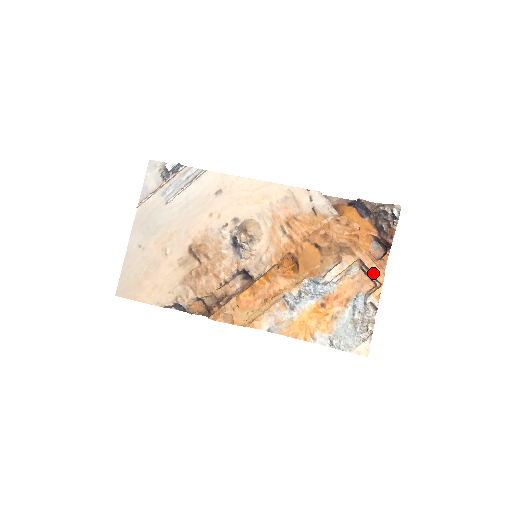
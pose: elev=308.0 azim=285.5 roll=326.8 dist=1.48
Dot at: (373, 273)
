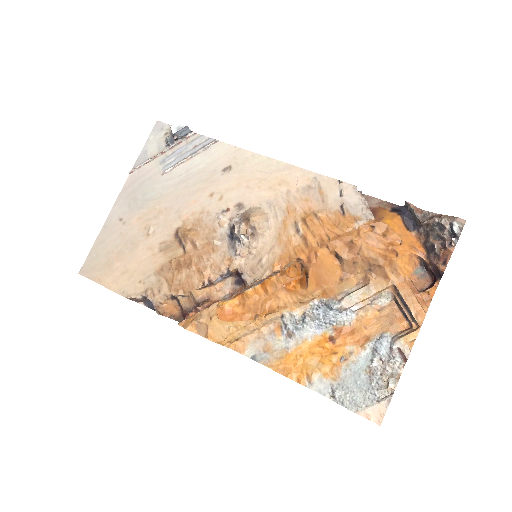
Dot at: (410, 308)
